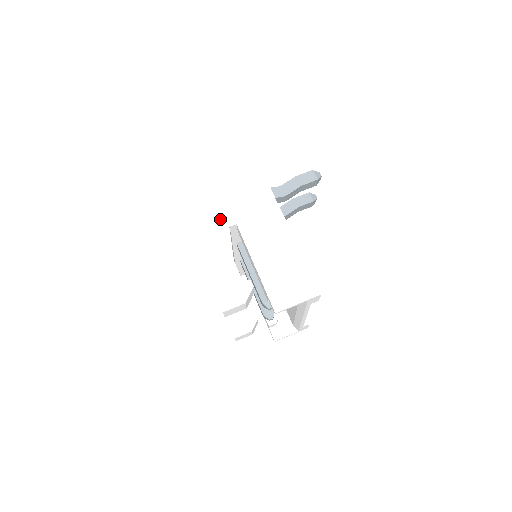
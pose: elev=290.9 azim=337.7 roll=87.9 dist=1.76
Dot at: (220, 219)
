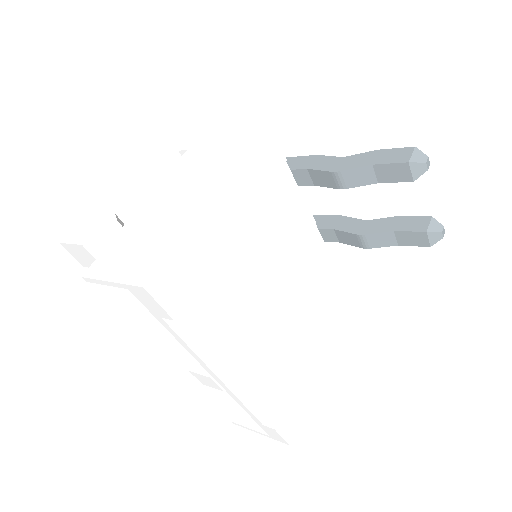
Dot at: (182, 140)
